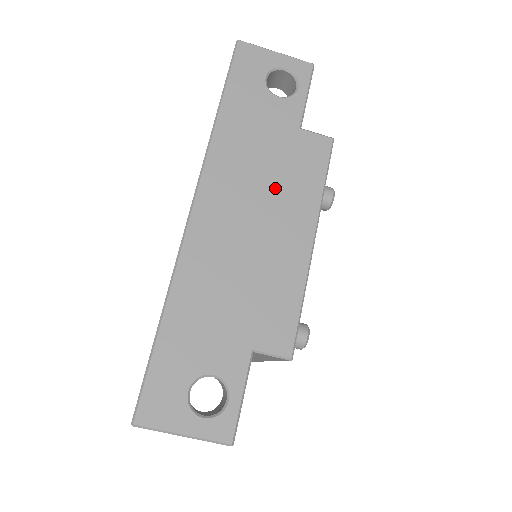
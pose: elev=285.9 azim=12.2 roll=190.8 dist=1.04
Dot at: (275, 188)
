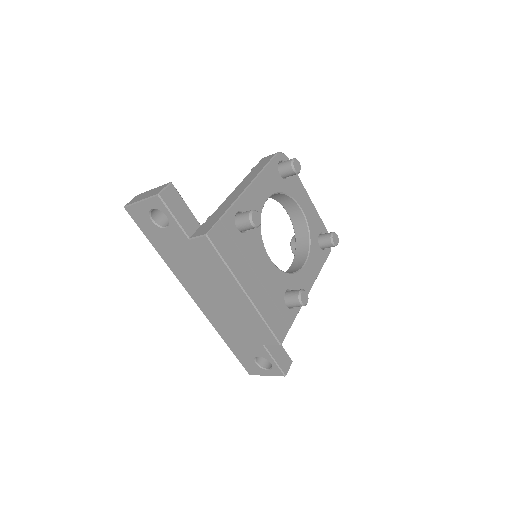
Dot at: (209, 277)
